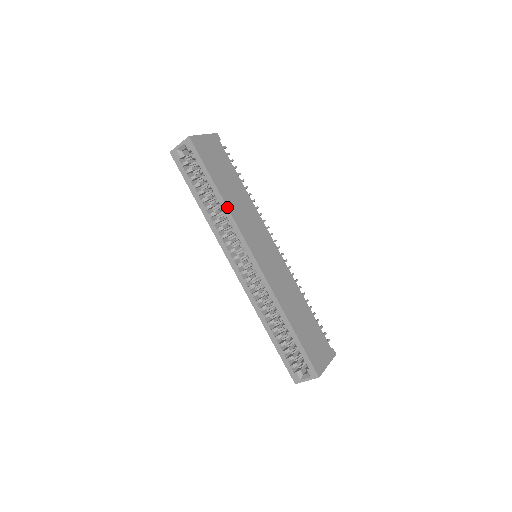
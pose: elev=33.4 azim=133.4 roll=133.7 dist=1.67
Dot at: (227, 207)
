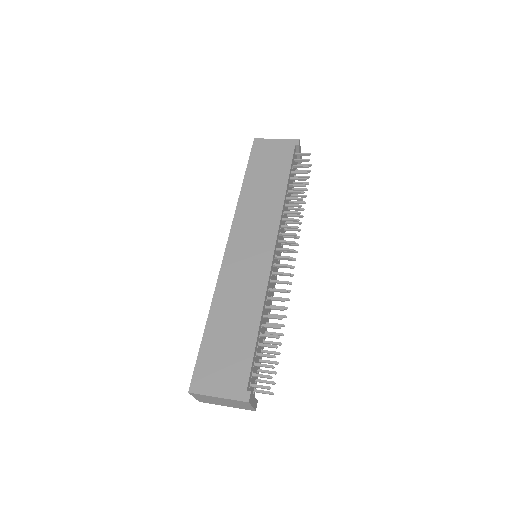
Dot at: (239, 197)
